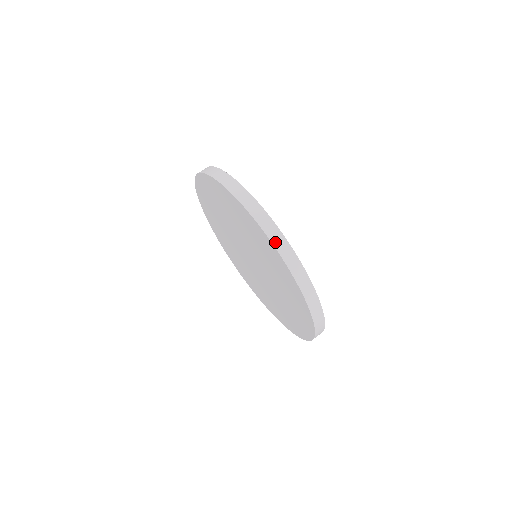
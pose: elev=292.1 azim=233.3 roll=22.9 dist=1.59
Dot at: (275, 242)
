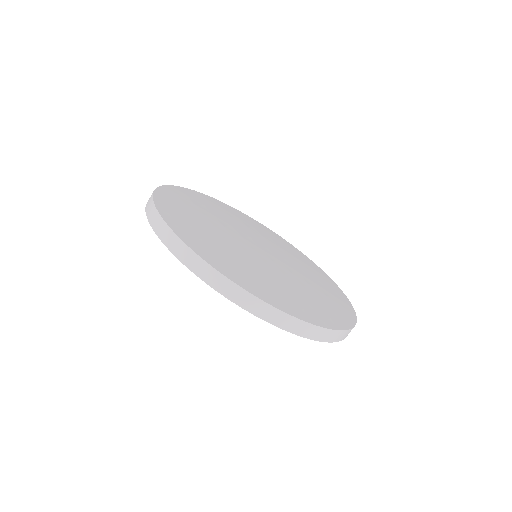
Dot at: (281, 325)
